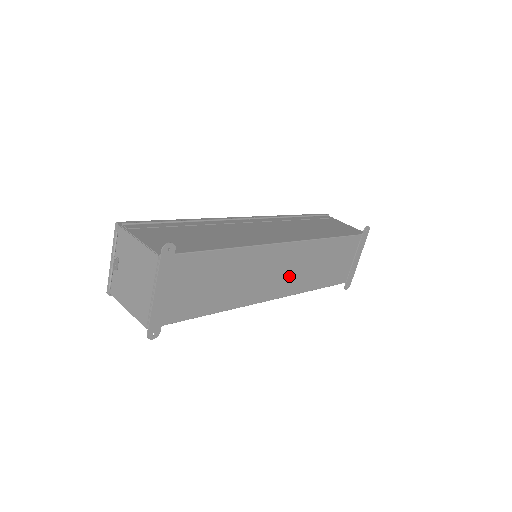
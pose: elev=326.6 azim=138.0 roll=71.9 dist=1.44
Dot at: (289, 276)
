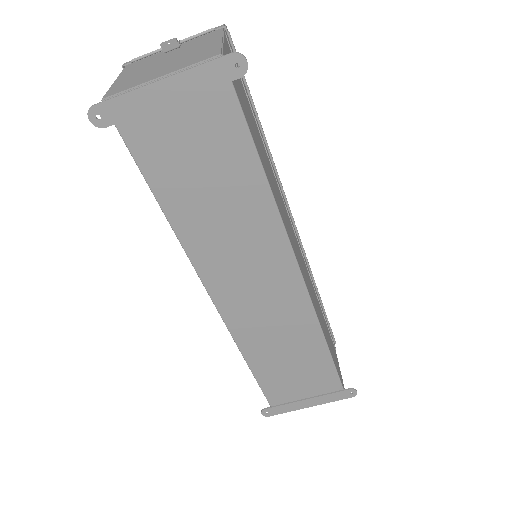
Dot at: (255, 308)
